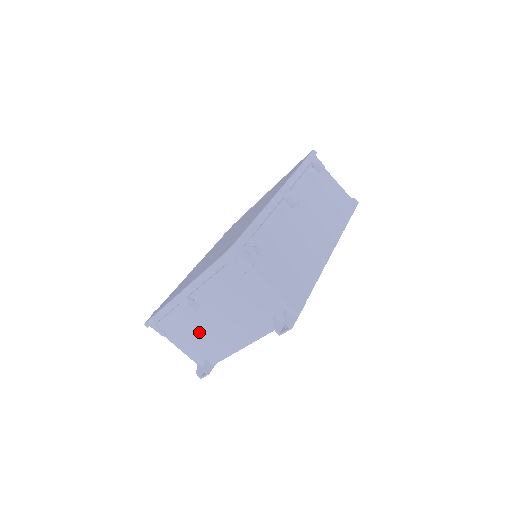
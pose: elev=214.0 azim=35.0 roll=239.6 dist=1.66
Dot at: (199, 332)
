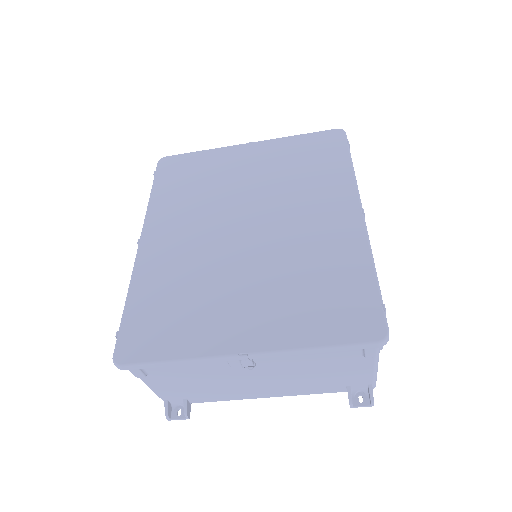
Dot at: (213, 381)
